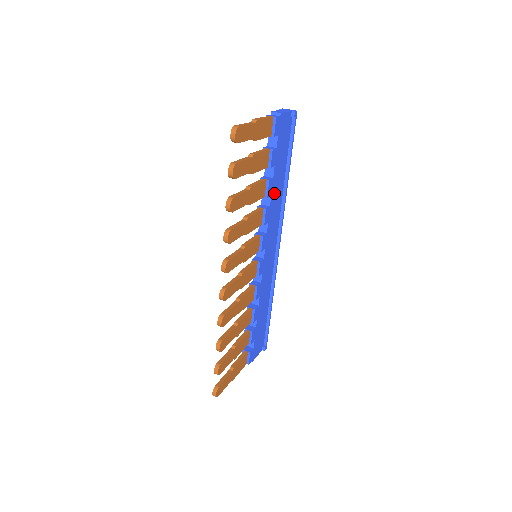
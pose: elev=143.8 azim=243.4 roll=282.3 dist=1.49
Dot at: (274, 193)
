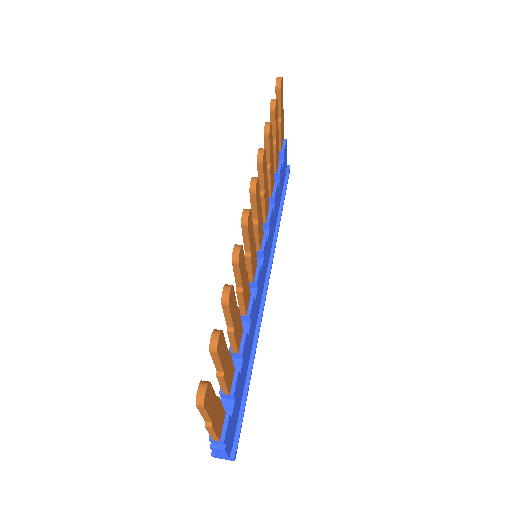
Dot at: (274, 210)
